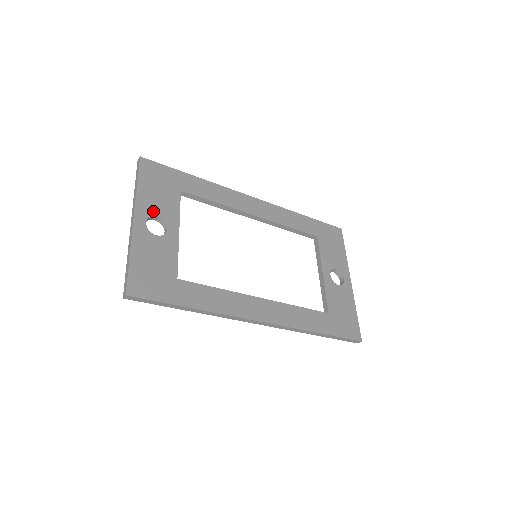
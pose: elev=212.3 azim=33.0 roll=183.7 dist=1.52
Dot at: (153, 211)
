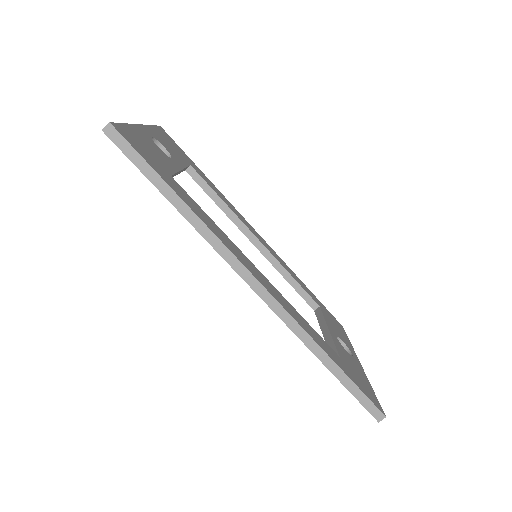
Dot at: (161, 142)
